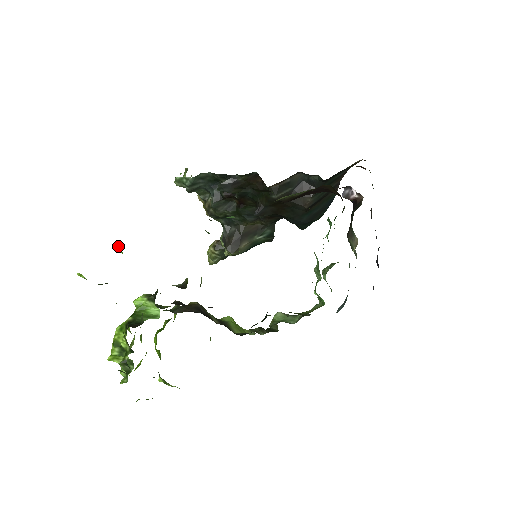
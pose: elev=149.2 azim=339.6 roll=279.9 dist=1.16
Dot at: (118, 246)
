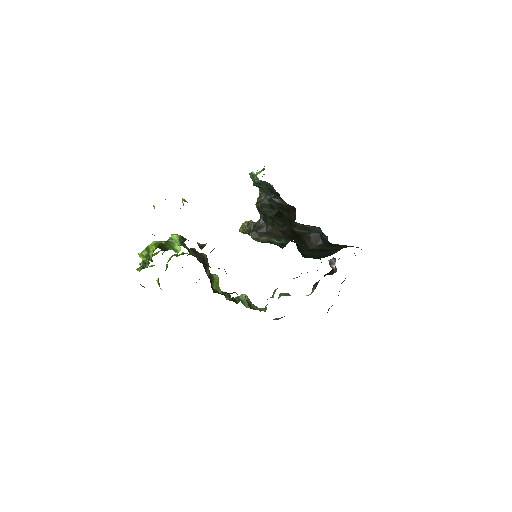
Dot at: (184, 200)
